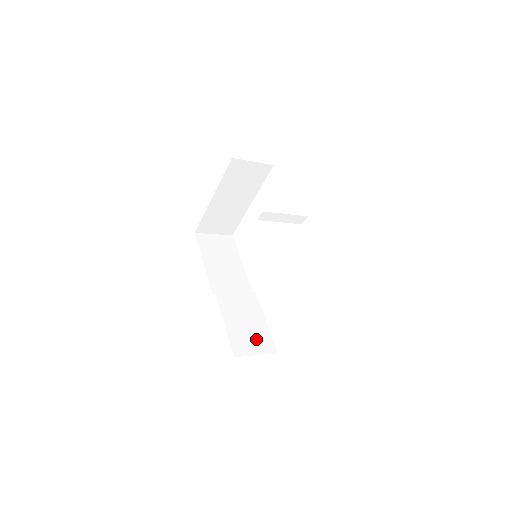
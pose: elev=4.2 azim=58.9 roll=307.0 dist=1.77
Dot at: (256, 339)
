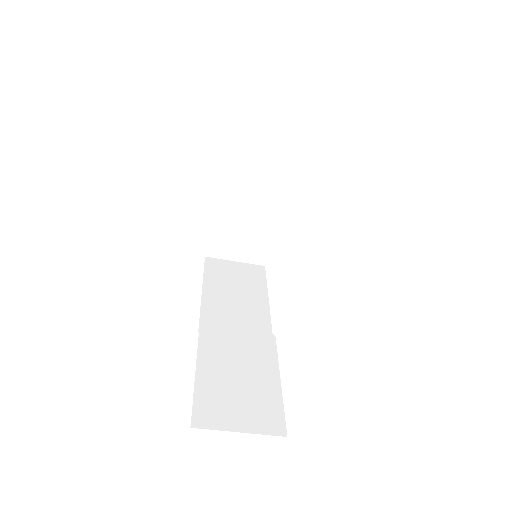
Dot at: (249, 405)
